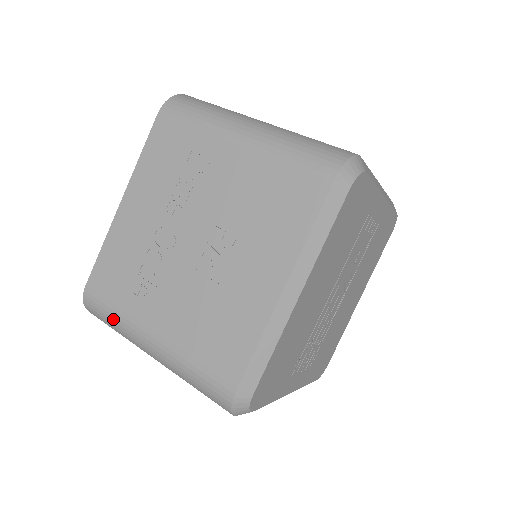
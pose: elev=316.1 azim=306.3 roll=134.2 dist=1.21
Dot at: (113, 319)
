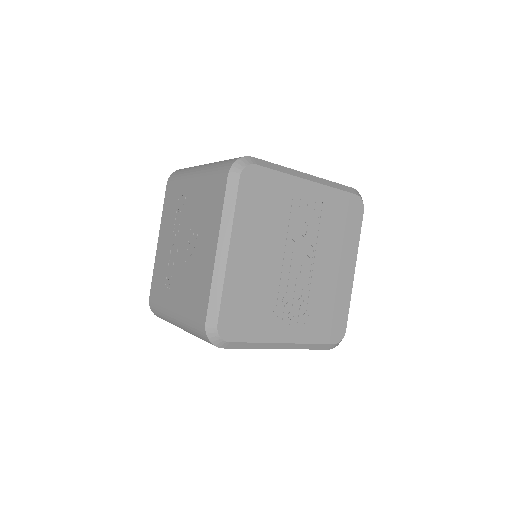
Dot at: (161, 312)
